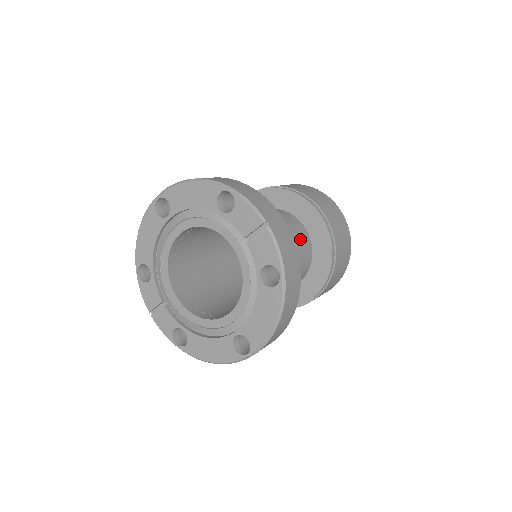
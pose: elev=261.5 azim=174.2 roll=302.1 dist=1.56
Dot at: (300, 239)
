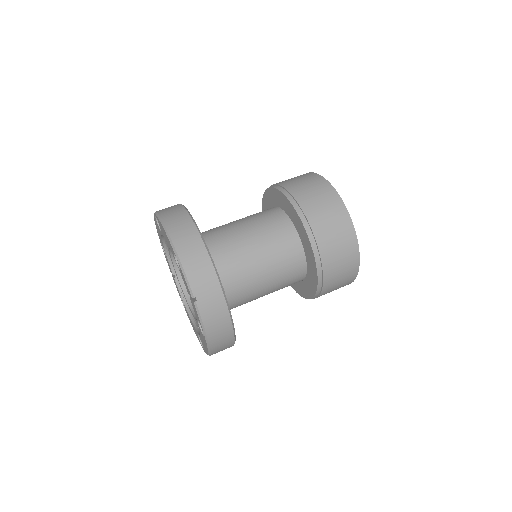
Dot at: (288, 263)
